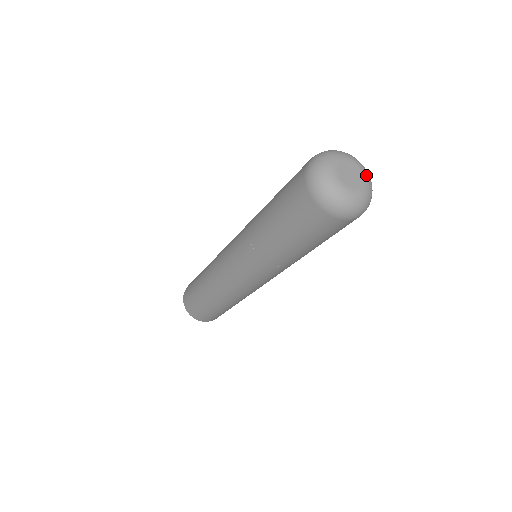
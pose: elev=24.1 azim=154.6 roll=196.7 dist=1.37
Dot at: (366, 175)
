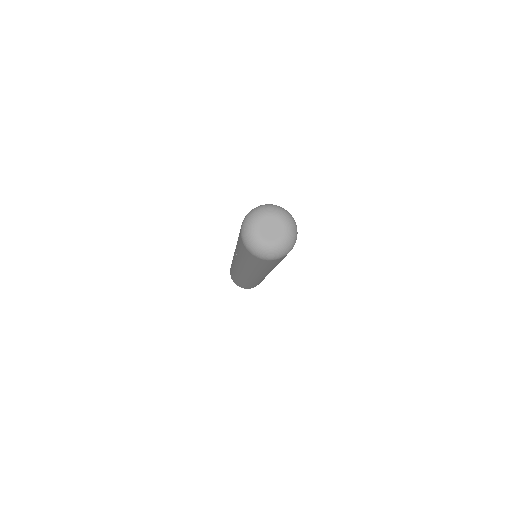
Dot at: (285, 237)
